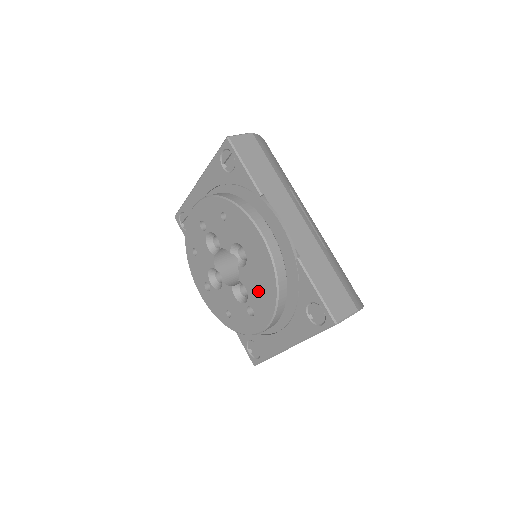
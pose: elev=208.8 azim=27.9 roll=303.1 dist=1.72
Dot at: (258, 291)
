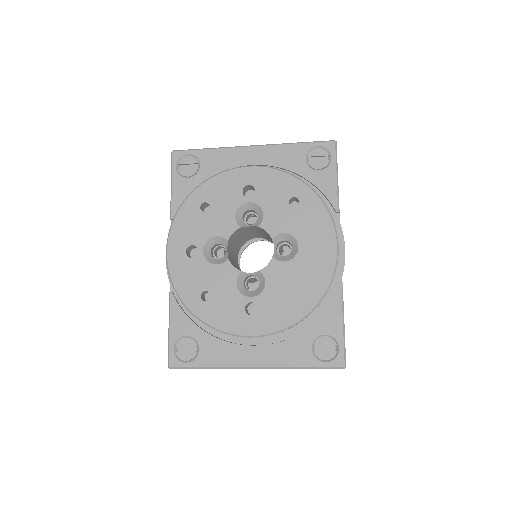
Dot at: (285, 294)
